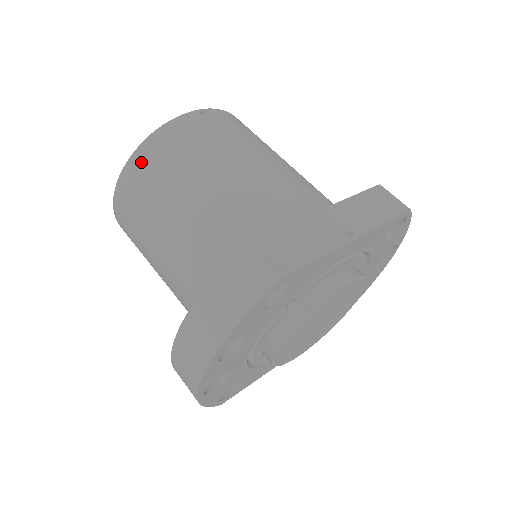
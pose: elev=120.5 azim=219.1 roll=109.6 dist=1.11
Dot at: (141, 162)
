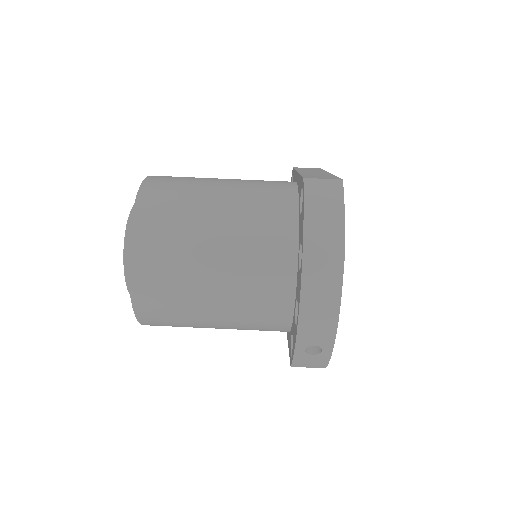
Dot at: (146, 216)
